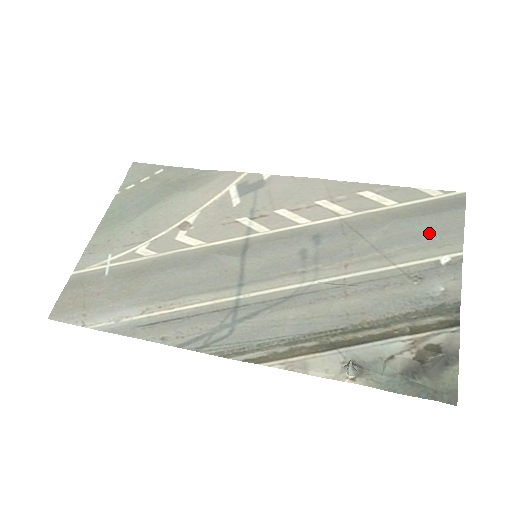
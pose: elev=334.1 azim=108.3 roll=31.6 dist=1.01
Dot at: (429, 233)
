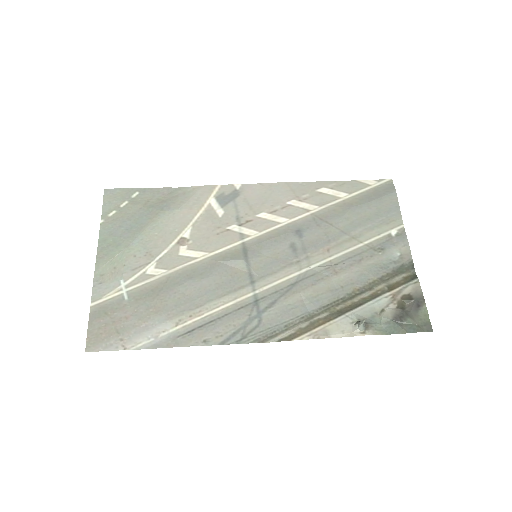
Dot at: (378, 214)
